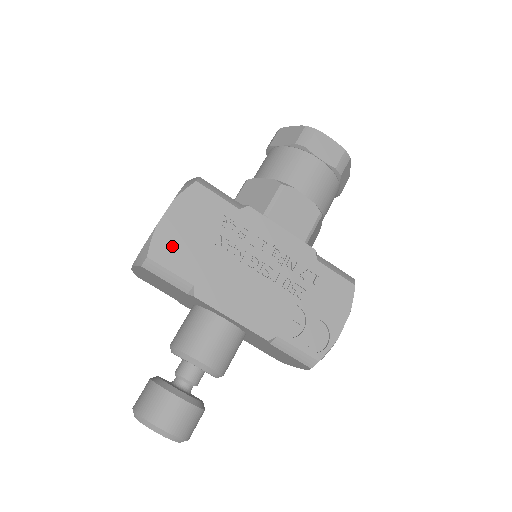
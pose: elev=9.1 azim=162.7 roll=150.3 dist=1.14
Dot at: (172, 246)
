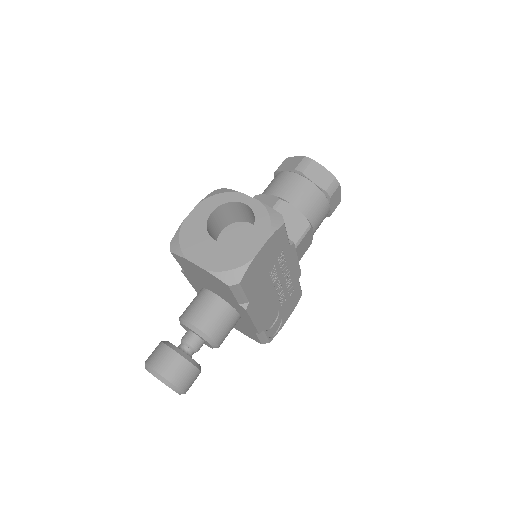
Dot at: (253, 274)
